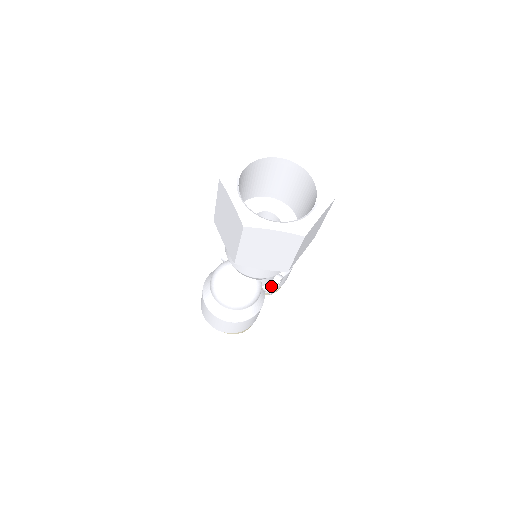
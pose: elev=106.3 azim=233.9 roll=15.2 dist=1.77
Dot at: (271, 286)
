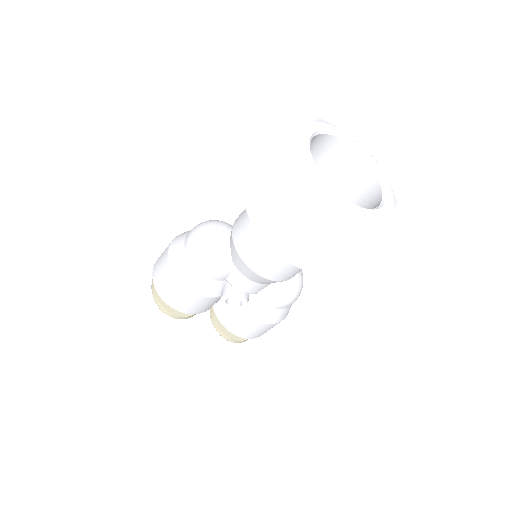
Dot at: (231, 290)
